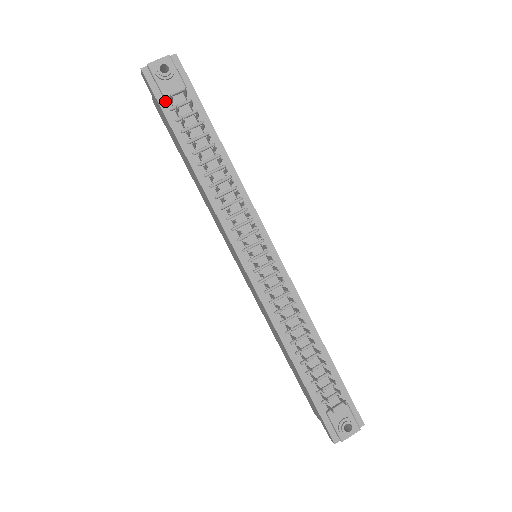
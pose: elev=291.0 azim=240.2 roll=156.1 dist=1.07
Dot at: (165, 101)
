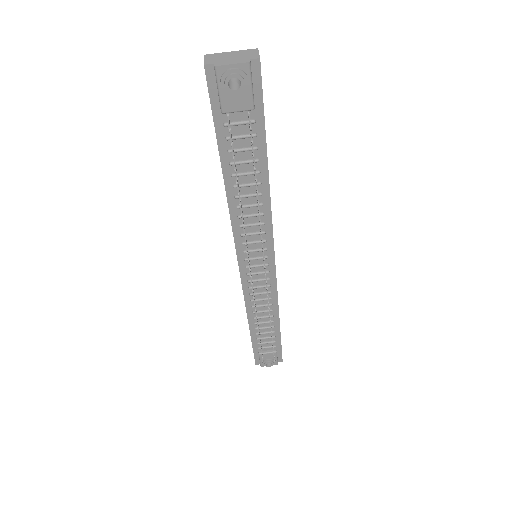
Dot at: (221, 113)
